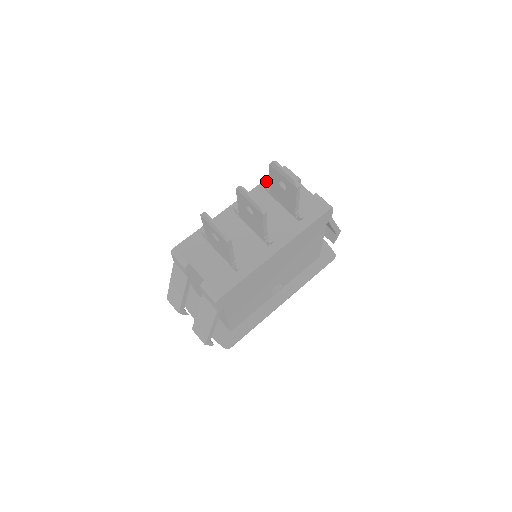
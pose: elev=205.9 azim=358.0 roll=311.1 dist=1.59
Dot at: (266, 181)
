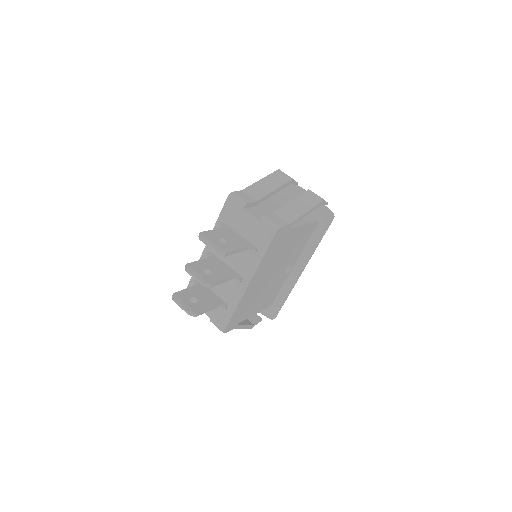
Dot at: (220, 216)
